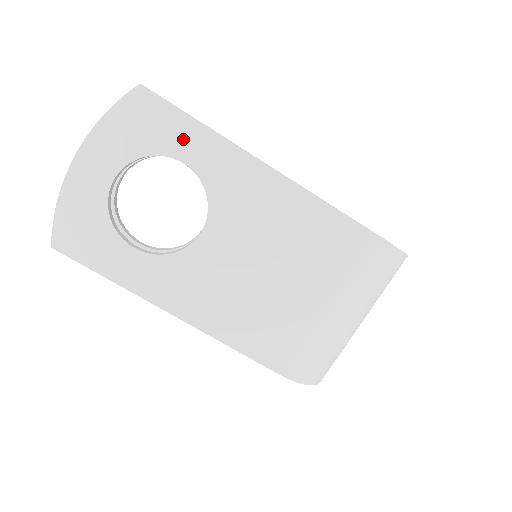
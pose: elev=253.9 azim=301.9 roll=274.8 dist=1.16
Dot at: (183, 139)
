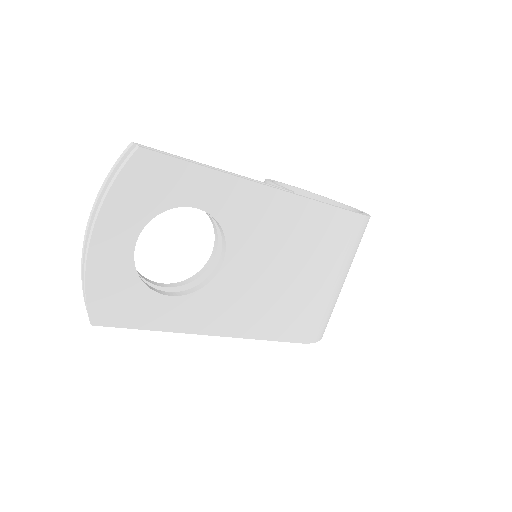
Dot at: (191, 187)
